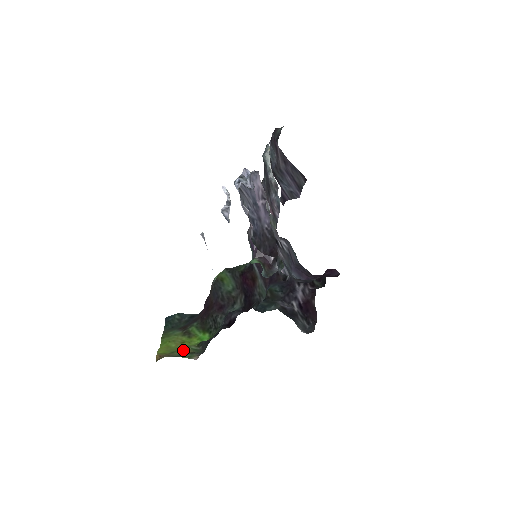
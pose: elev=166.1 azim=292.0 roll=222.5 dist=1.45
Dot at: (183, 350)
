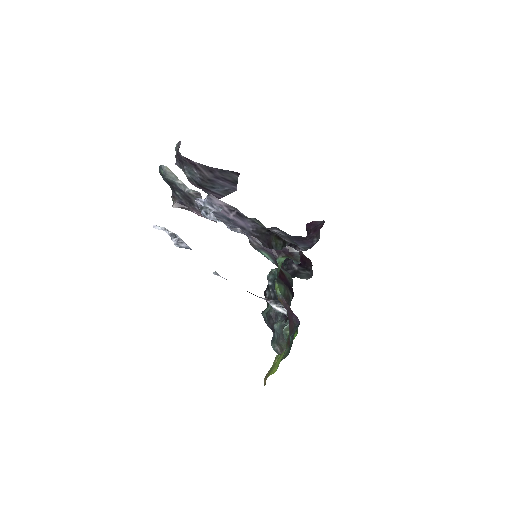
Dot at: (274, 361)
